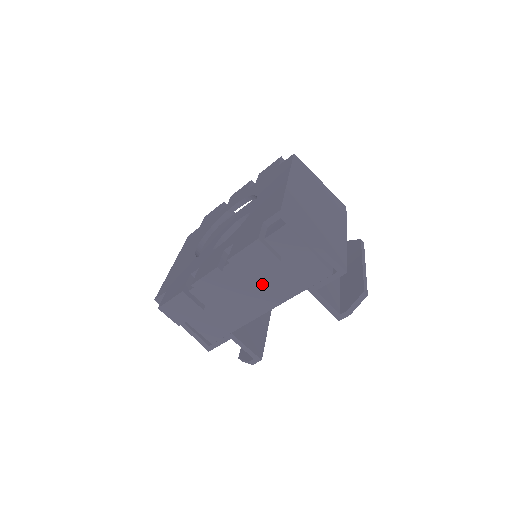
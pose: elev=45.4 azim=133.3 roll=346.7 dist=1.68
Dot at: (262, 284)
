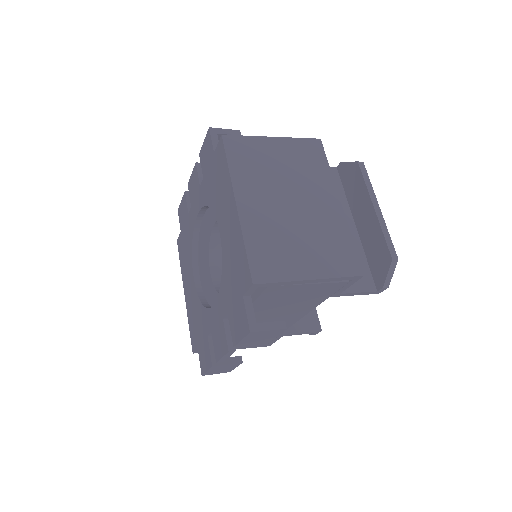
Dot at: (281, 313)
